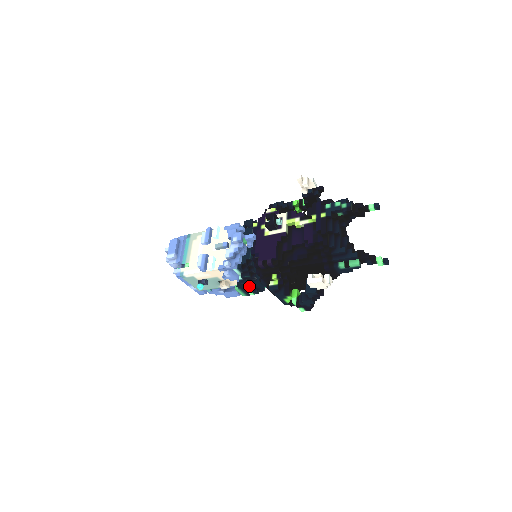
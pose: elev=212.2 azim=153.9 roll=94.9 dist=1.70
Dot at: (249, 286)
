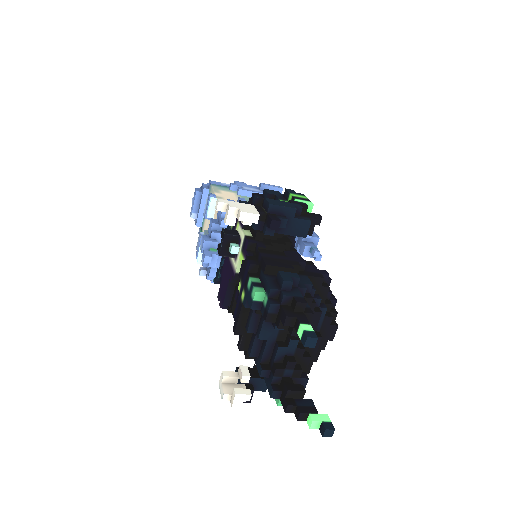
Dot at: occluded
